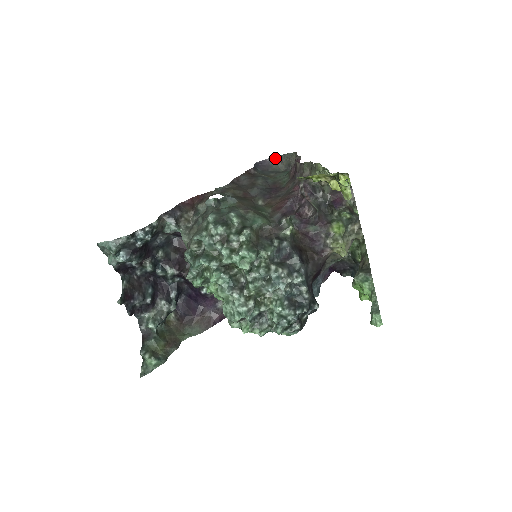
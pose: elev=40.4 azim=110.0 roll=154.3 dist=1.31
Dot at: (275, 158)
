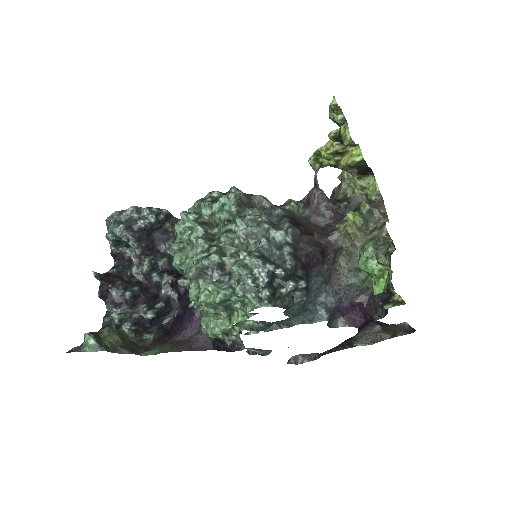
Dot at: occluded
